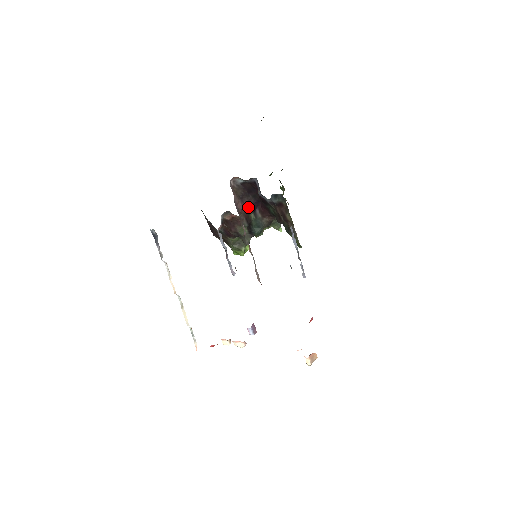
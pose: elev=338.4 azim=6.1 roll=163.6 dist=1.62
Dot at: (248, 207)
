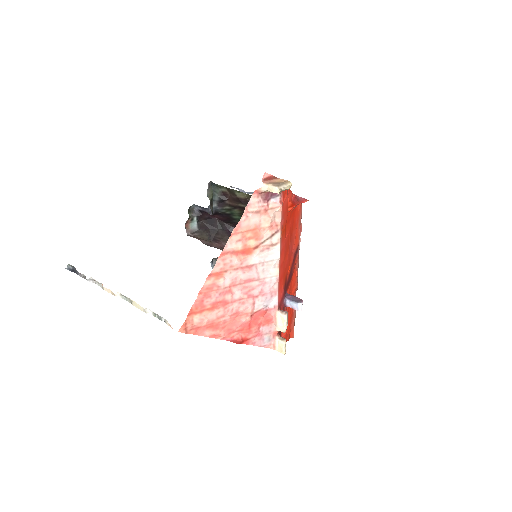
Dot at: (226, 240)
